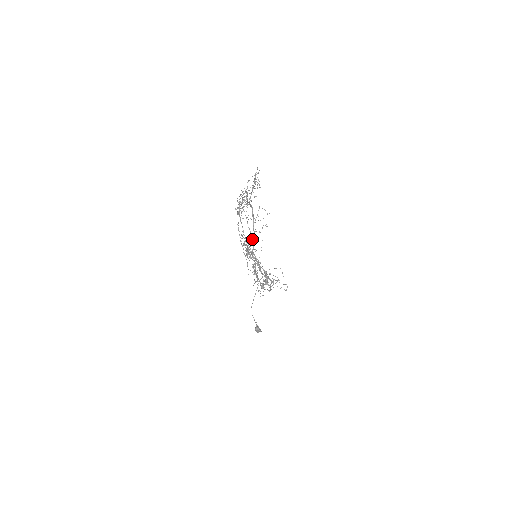
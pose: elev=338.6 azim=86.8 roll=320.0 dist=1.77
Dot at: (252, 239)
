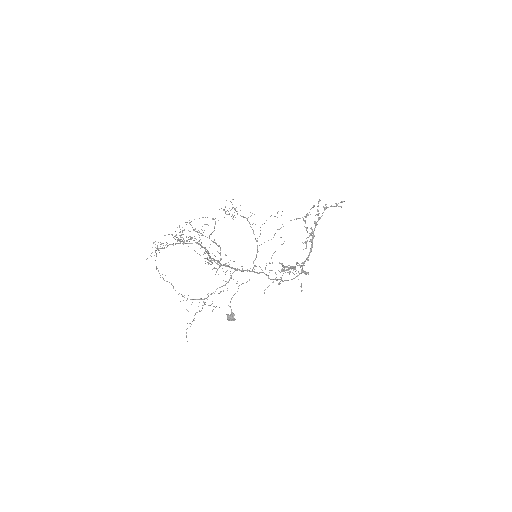
Dot at: occluded
